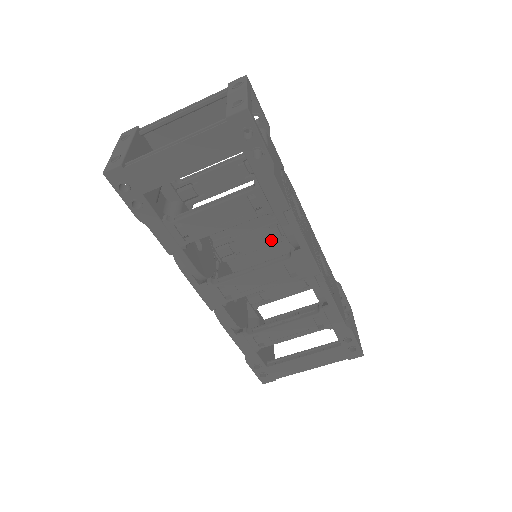
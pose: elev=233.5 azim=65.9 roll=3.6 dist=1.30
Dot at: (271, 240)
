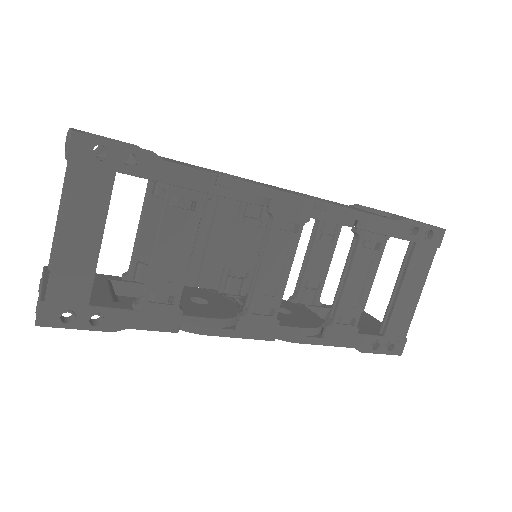
Dot at: (256, 233)
